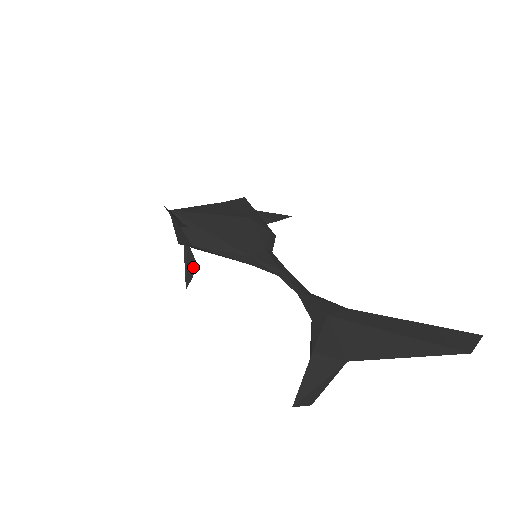
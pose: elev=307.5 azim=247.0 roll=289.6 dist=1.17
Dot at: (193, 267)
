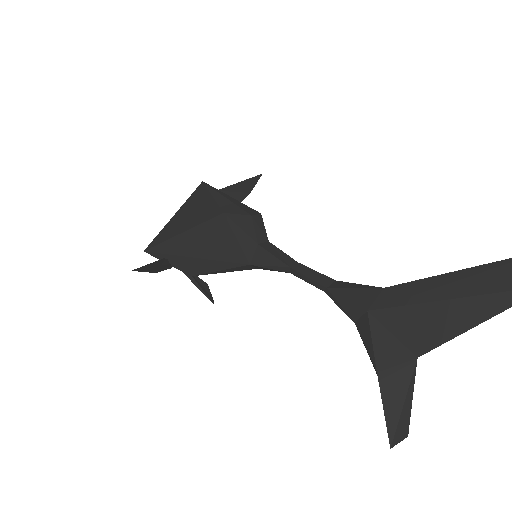
Dot at: (206, 287)
